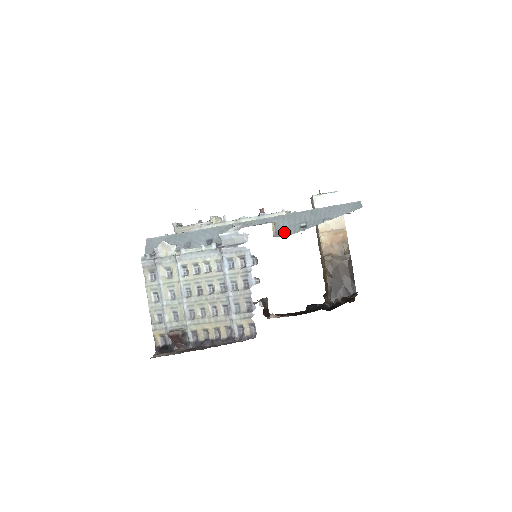
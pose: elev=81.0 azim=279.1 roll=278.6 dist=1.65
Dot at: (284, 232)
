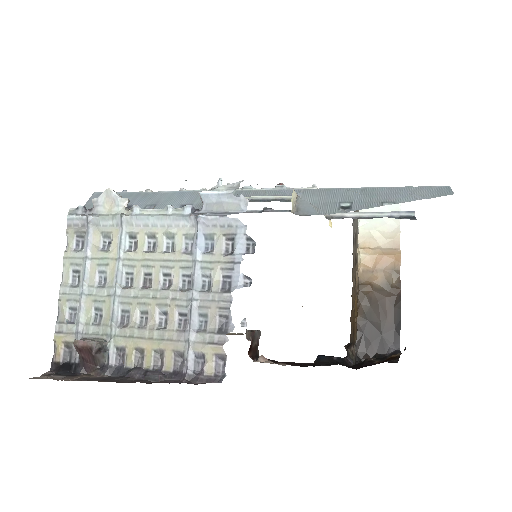
Dot at: (310, 210)
